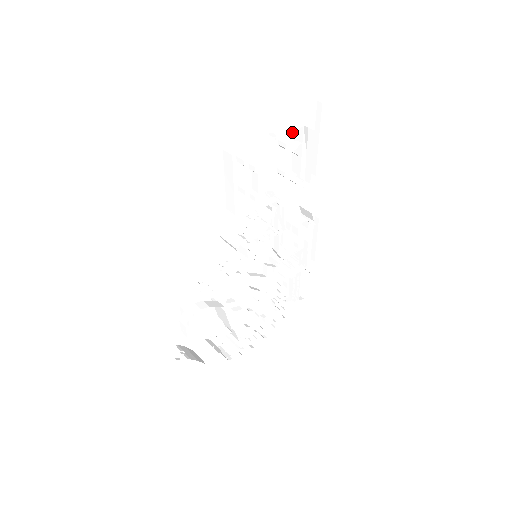
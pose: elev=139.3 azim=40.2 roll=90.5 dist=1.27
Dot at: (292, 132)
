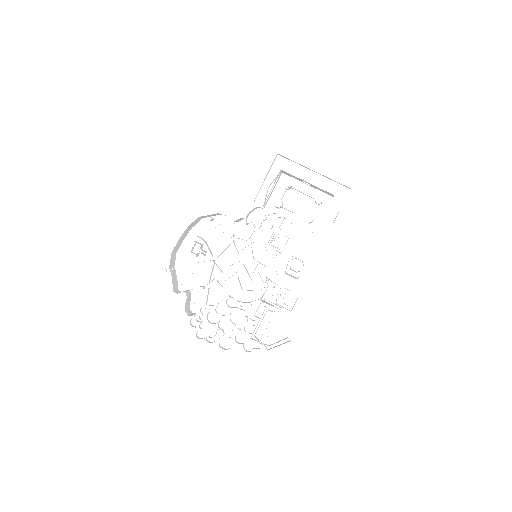
Dot at: (328, 202)
